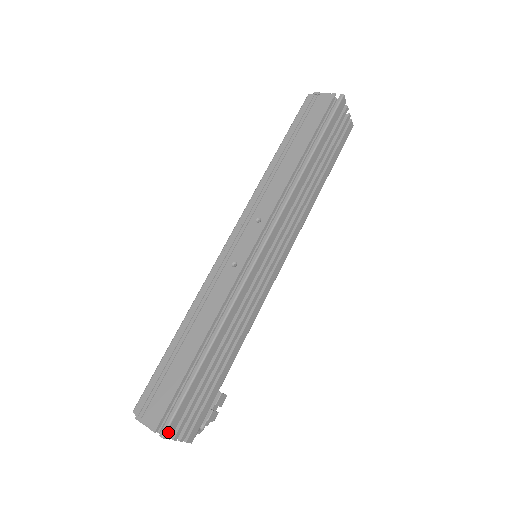
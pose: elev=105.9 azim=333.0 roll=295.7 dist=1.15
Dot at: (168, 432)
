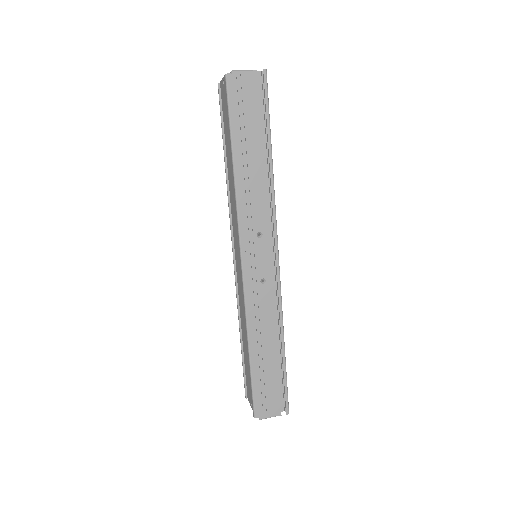
Dot at: (288, 408)
